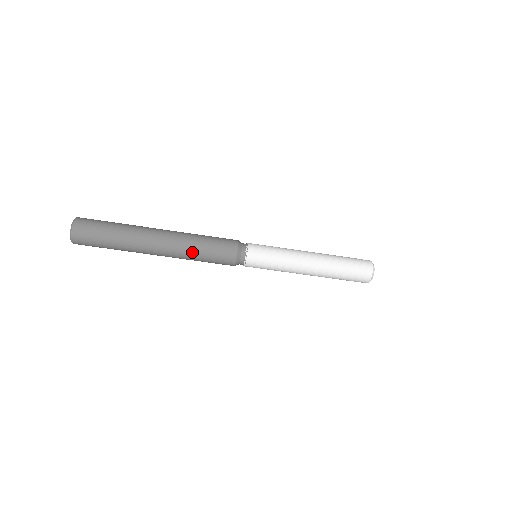
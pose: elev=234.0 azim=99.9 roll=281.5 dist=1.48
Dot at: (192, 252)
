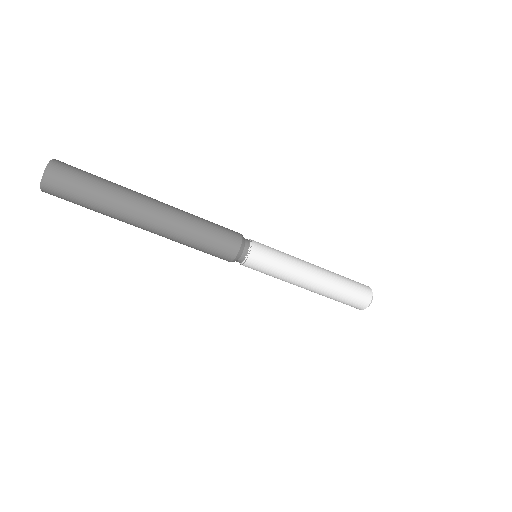
Dot at: (194, 223)
